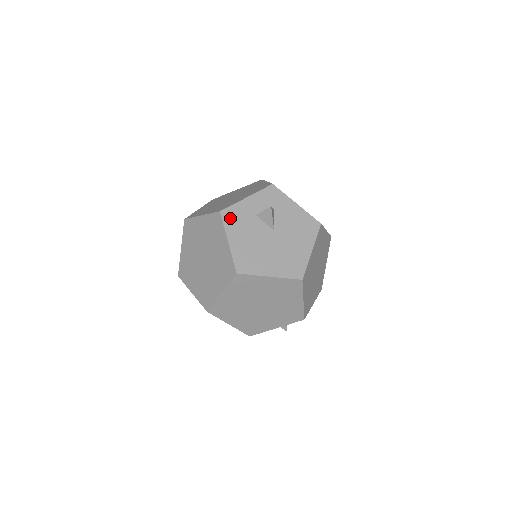
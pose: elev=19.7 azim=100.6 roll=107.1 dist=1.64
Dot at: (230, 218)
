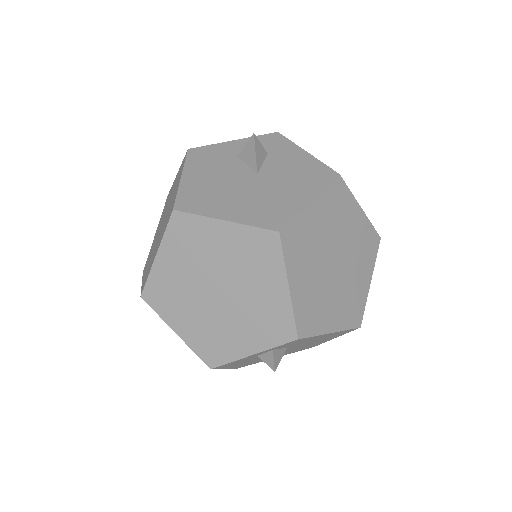
Dot at: (198, 156)
